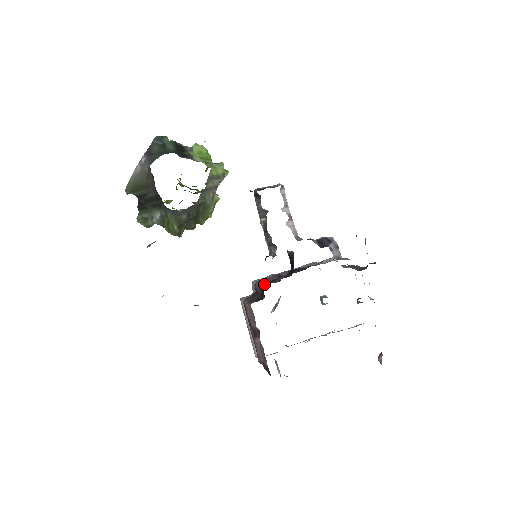
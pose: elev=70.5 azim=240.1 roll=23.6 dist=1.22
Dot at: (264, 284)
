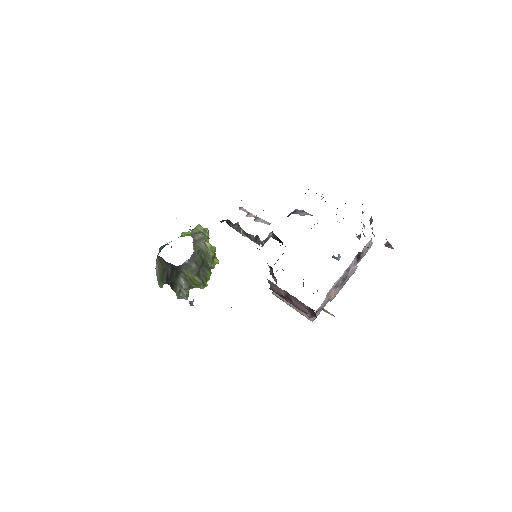
Dot at: occluded
